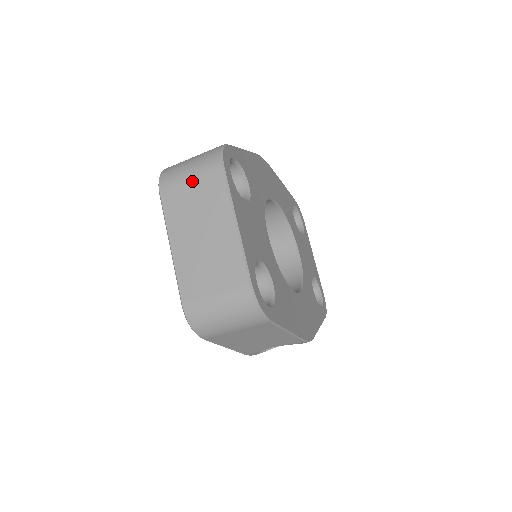
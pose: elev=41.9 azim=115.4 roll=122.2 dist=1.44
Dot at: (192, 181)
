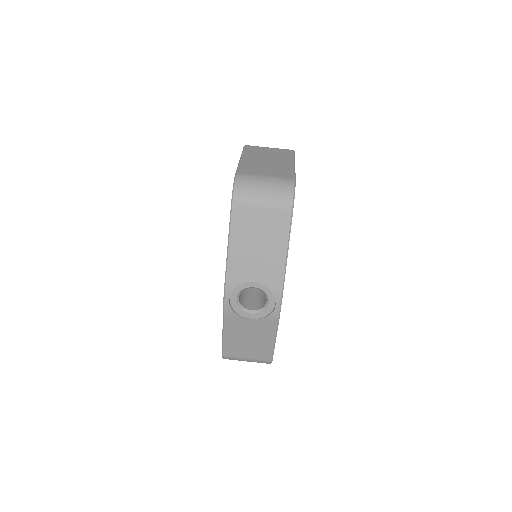
Dot at: (271, 149)
